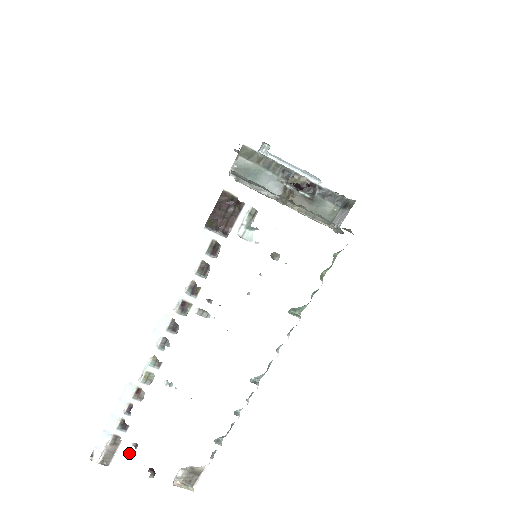
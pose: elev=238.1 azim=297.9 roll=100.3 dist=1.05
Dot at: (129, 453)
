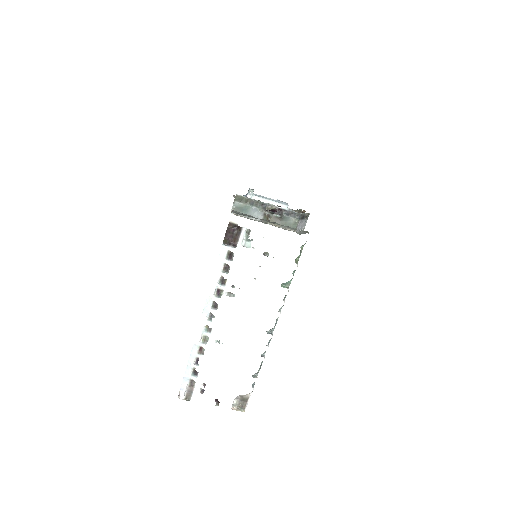
Dot at: (201, 390)
